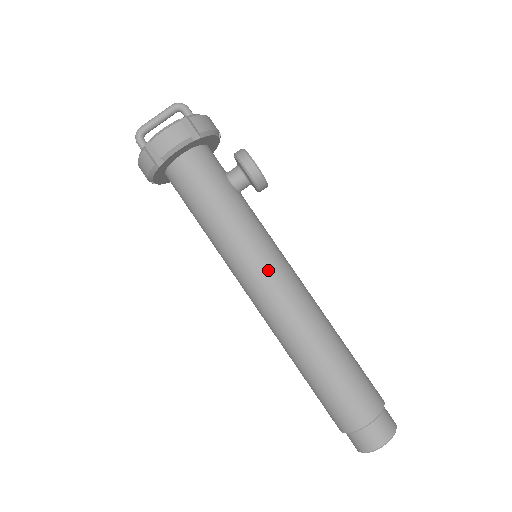
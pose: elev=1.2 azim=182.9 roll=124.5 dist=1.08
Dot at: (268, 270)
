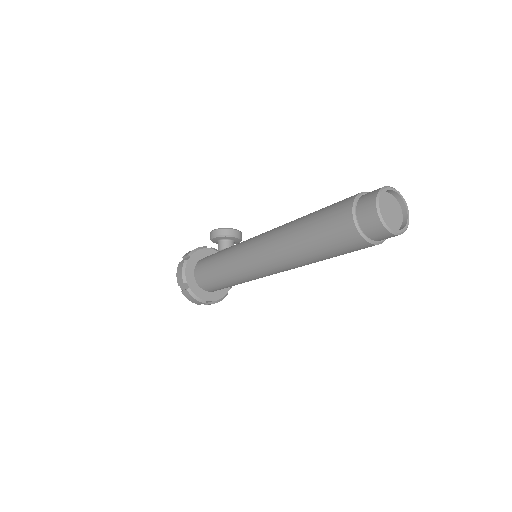
Dot at: (248, 248)
